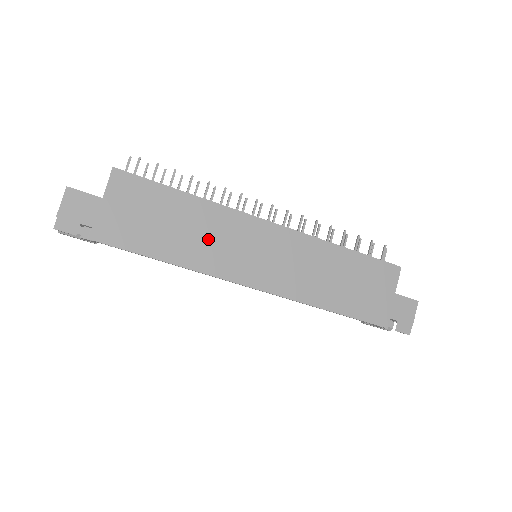
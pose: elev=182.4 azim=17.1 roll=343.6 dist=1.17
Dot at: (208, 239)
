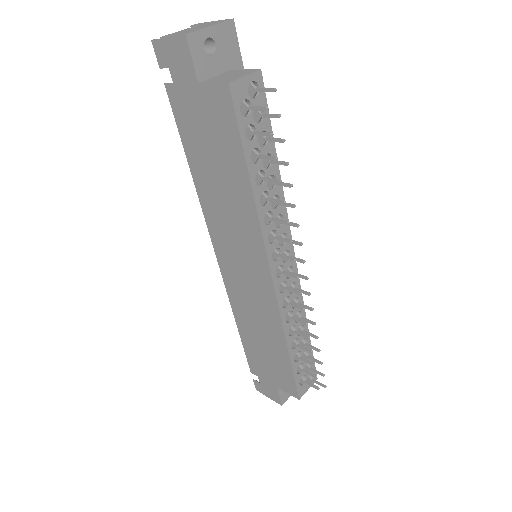
Dot at: (227, 212)
